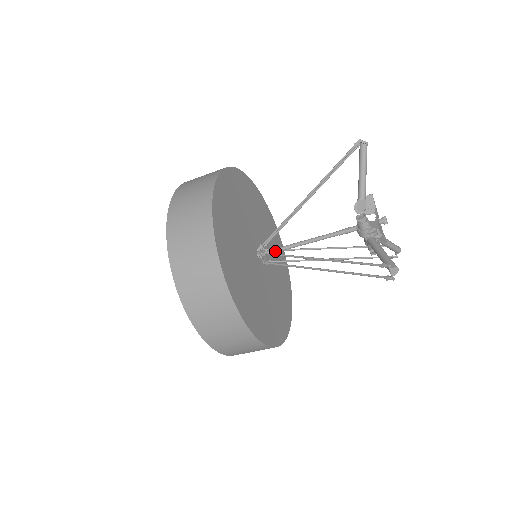
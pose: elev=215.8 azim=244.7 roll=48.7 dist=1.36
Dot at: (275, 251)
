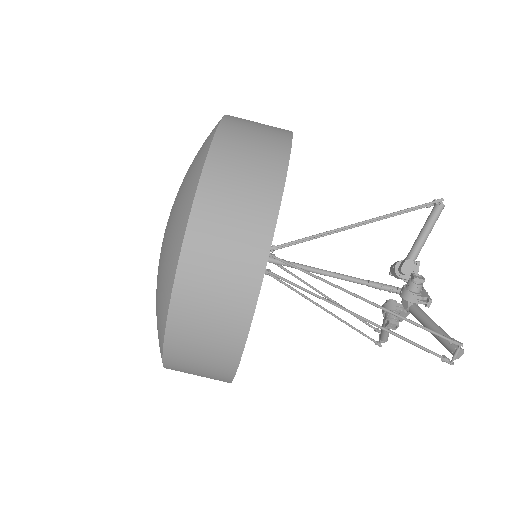
Dot at: (284, 263)
